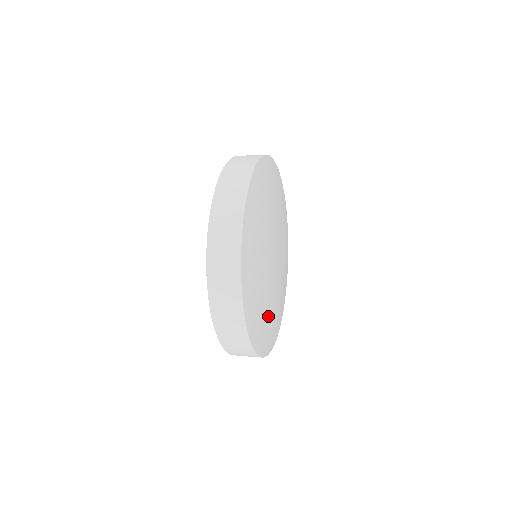
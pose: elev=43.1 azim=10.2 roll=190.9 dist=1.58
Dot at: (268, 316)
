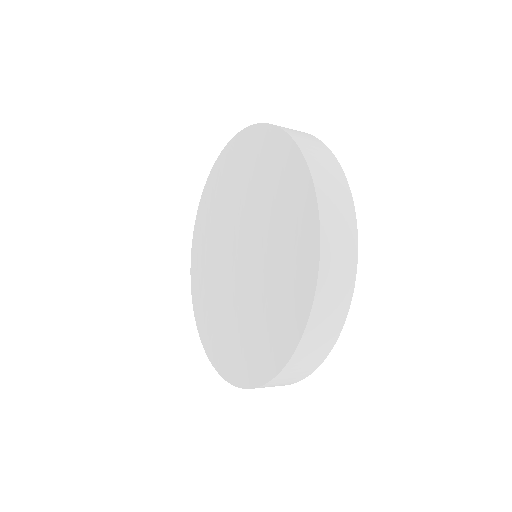
Dot at: occluded
